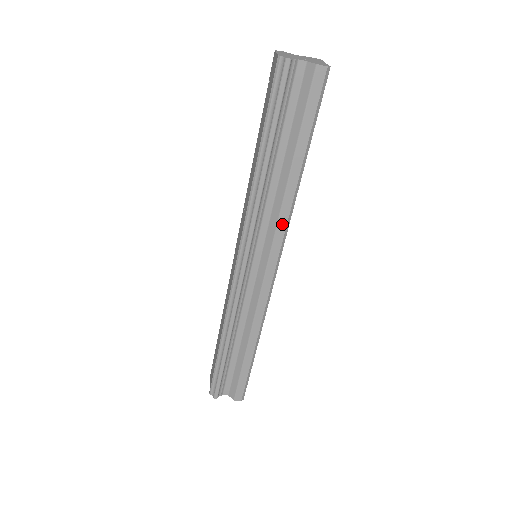
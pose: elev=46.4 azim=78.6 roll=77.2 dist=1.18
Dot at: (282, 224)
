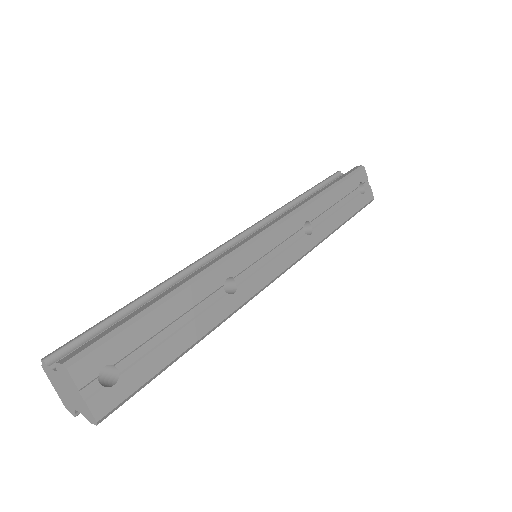
Dot at: occluded
